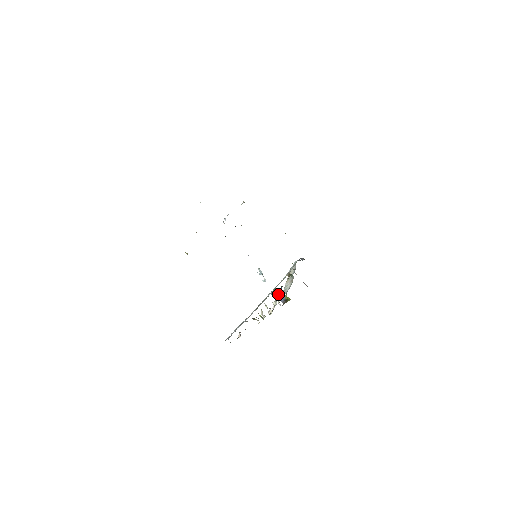
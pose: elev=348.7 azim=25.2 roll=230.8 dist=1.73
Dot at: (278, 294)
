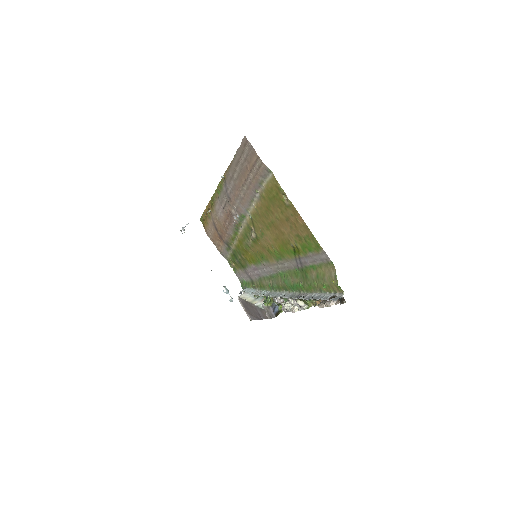
Dot at: occluded
